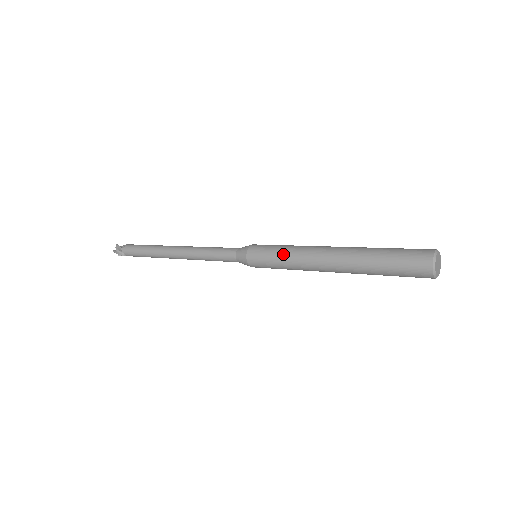
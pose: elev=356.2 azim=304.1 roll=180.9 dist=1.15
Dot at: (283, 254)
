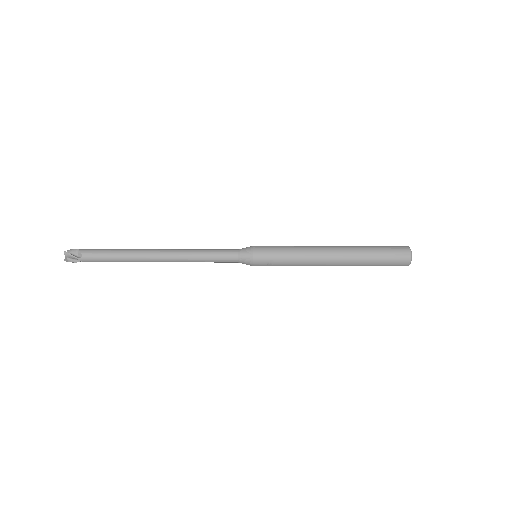
Dot at: (290, 246)
